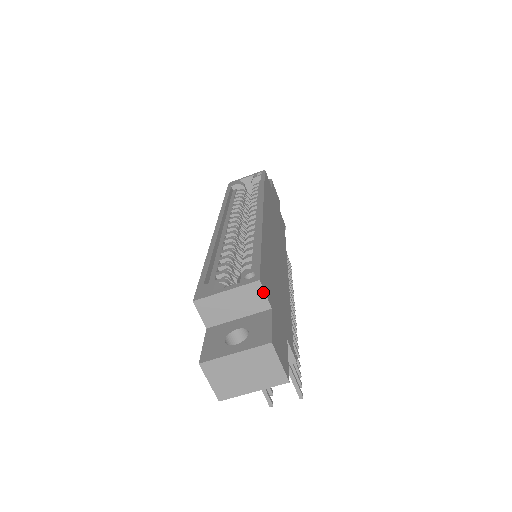
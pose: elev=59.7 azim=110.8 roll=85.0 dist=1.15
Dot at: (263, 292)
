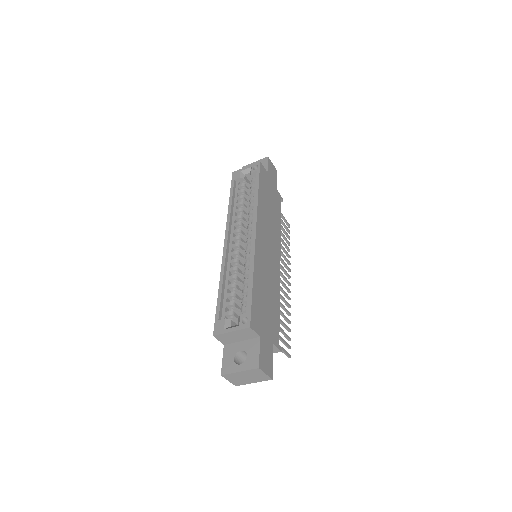
Dot at: (253, 331)
